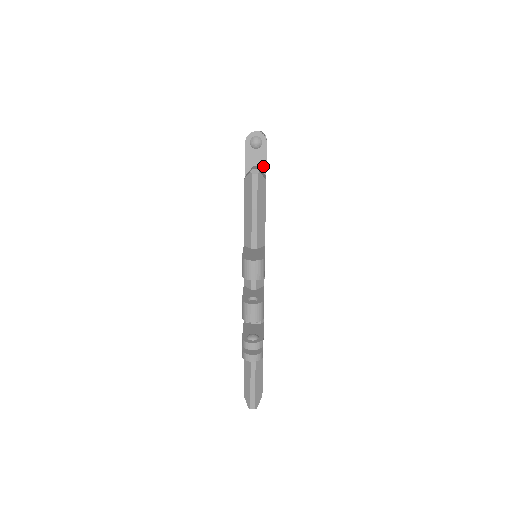
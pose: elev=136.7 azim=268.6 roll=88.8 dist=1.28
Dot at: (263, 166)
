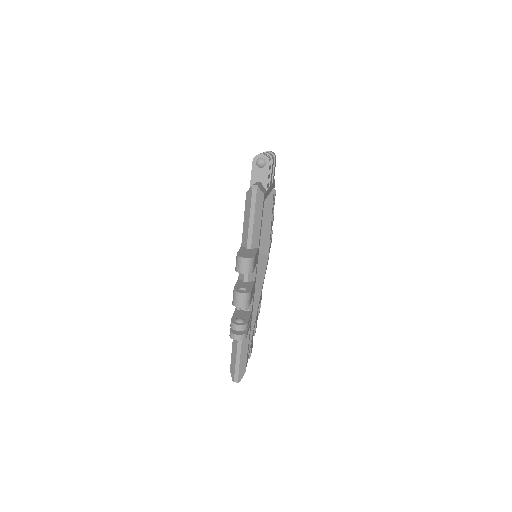
Dot at: (265, 182)
